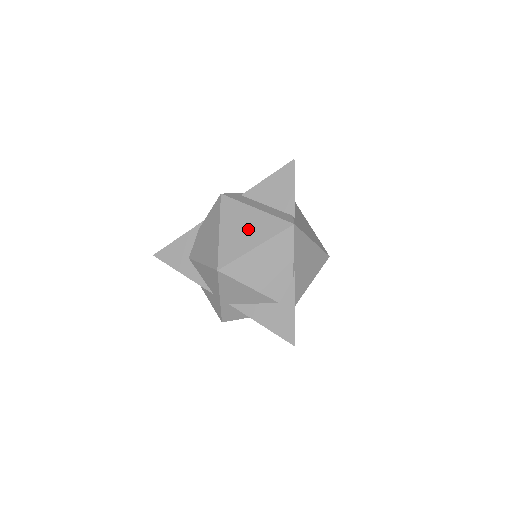
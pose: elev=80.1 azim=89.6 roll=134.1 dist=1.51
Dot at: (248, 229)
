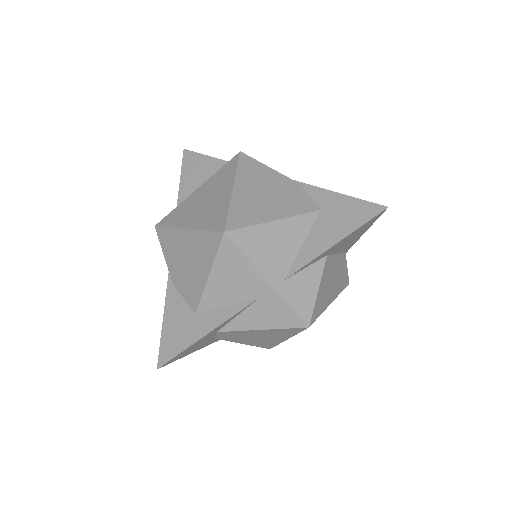
Dot at: (209, 197)
